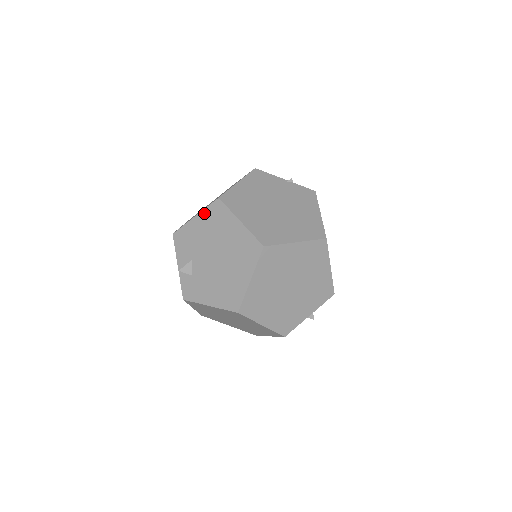
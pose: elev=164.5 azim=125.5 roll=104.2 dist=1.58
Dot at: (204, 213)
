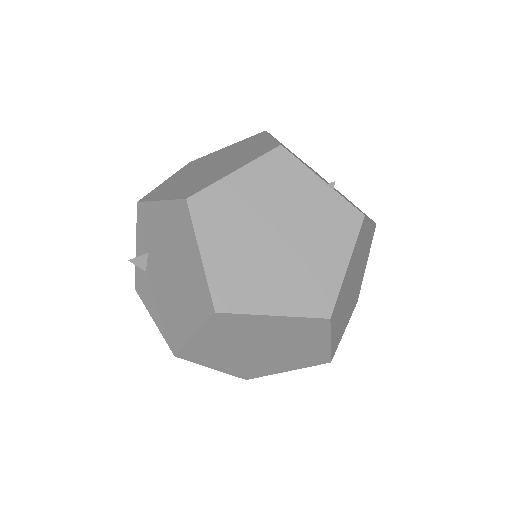
Dot at: (168, 205)
